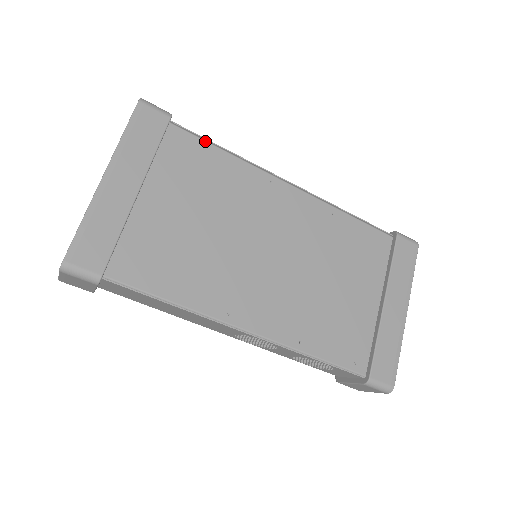
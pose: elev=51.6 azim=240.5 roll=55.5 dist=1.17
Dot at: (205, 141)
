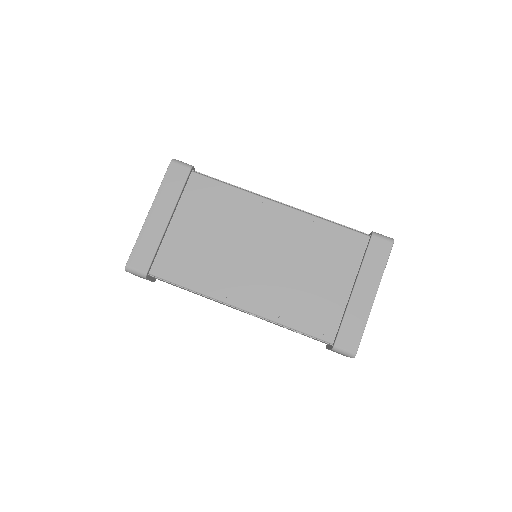
Dot at: (215, 180)
